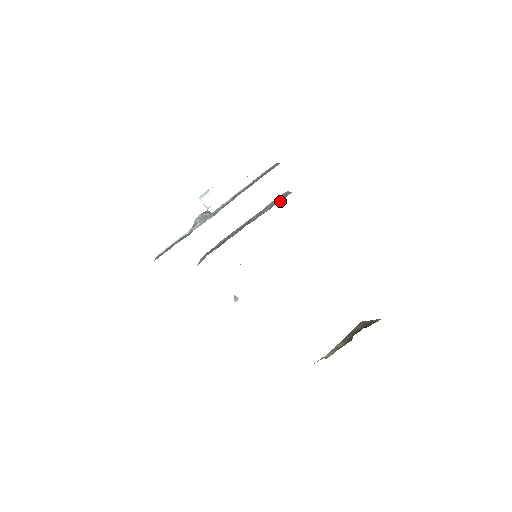
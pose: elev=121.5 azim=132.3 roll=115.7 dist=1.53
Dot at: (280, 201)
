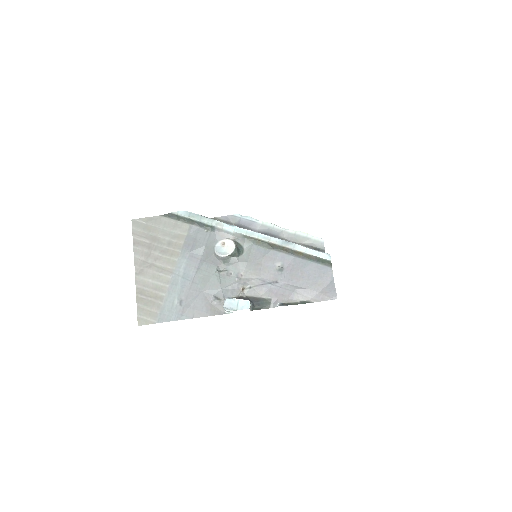
Dot at: occluded
